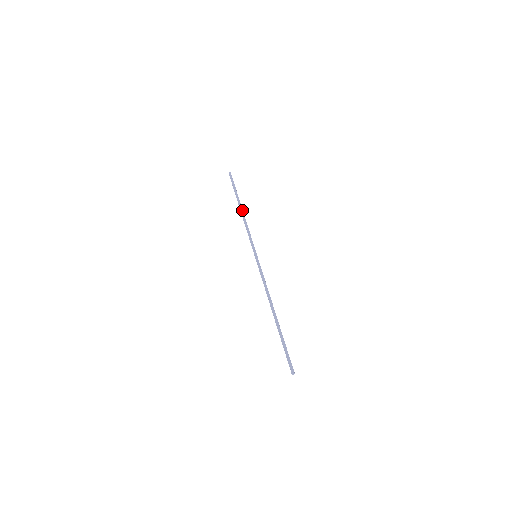
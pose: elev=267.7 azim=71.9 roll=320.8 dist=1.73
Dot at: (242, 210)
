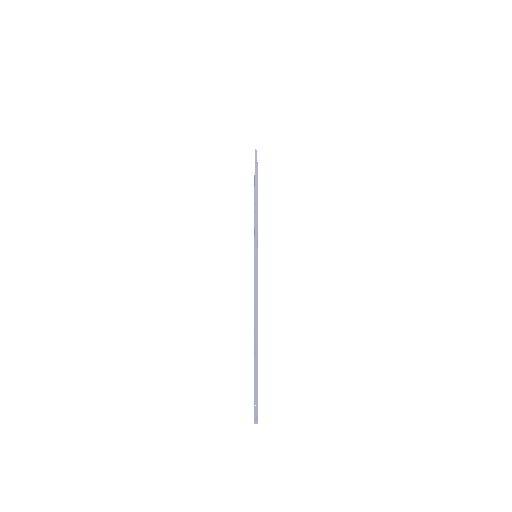
Dot at: (257, 197)
